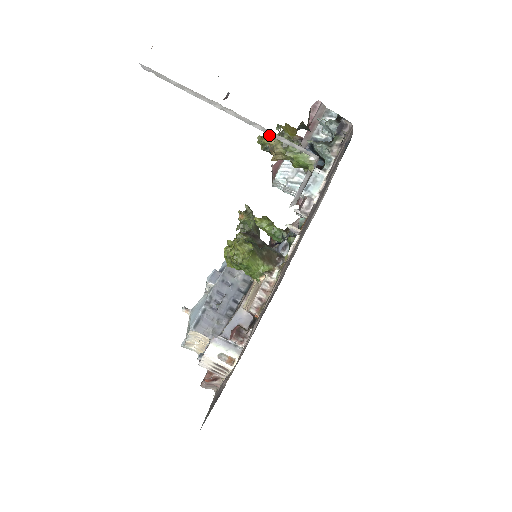
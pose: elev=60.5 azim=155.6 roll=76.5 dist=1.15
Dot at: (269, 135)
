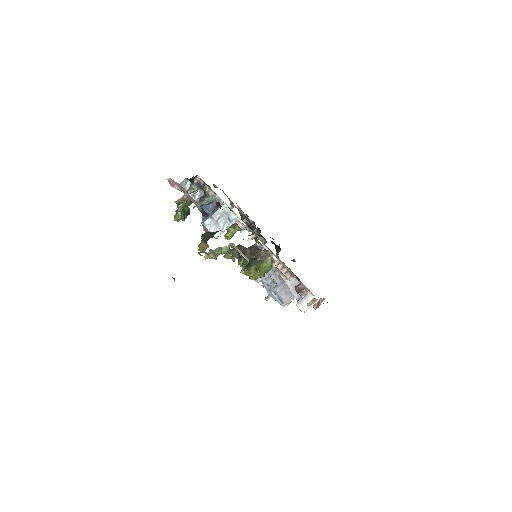
Dot at: (176, 213)
